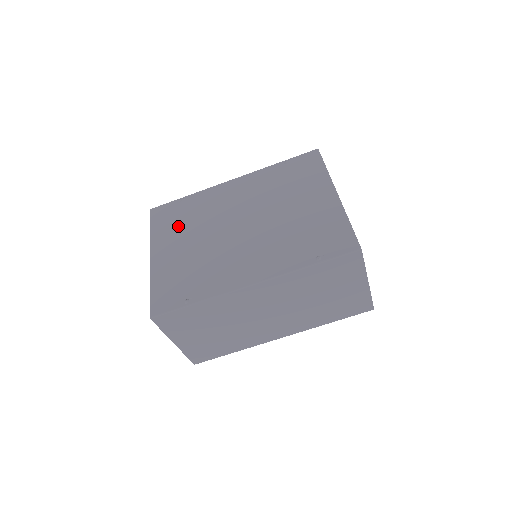
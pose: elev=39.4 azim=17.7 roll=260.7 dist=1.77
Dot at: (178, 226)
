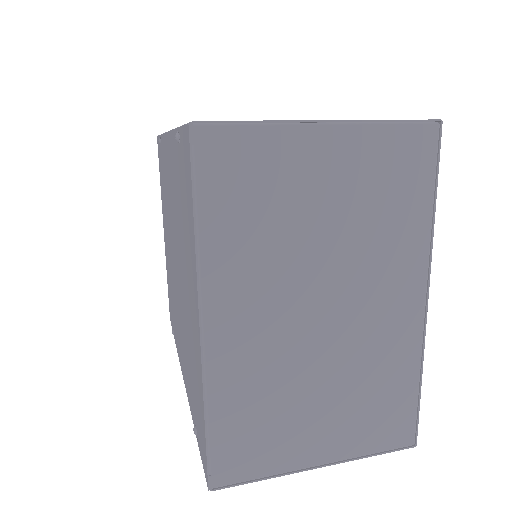
Dot at: occluded
